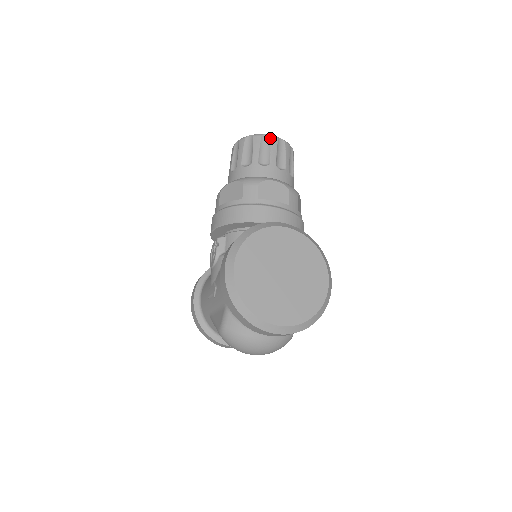
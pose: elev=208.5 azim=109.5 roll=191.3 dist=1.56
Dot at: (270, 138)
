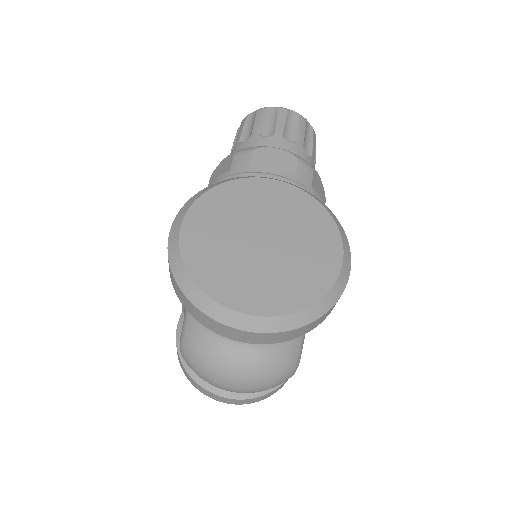
Dot at: (277, 109)
